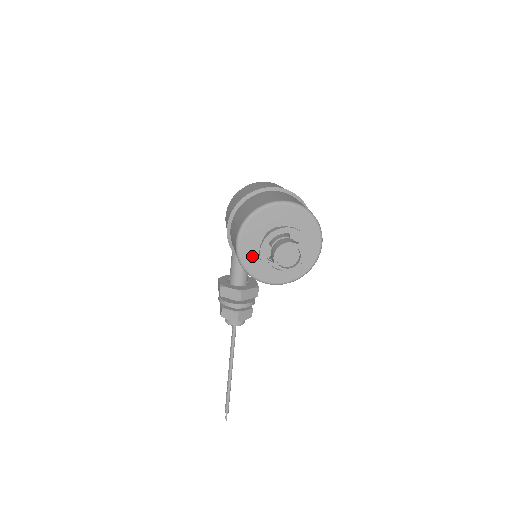
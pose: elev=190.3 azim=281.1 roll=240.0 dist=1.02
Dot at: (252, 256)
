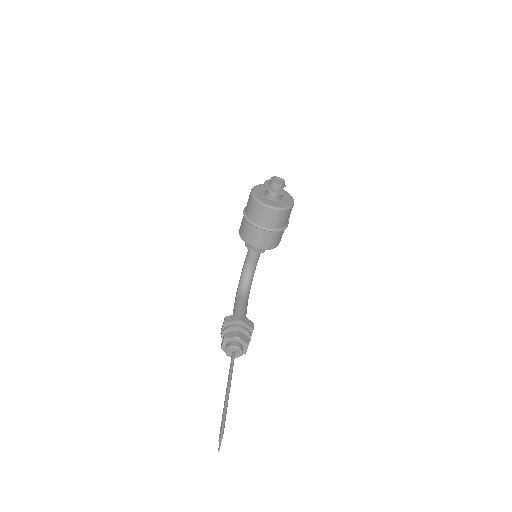
Dot at: (259, 195)
